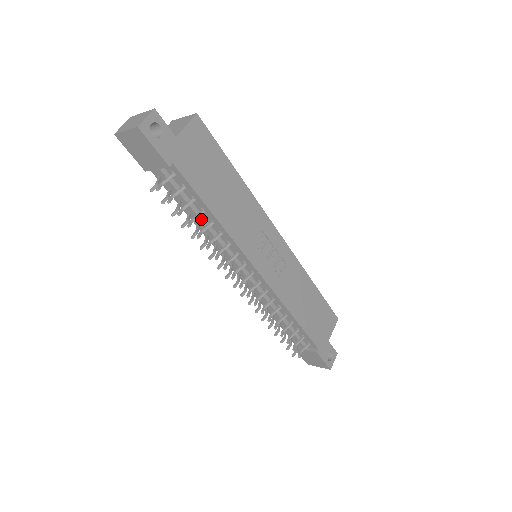
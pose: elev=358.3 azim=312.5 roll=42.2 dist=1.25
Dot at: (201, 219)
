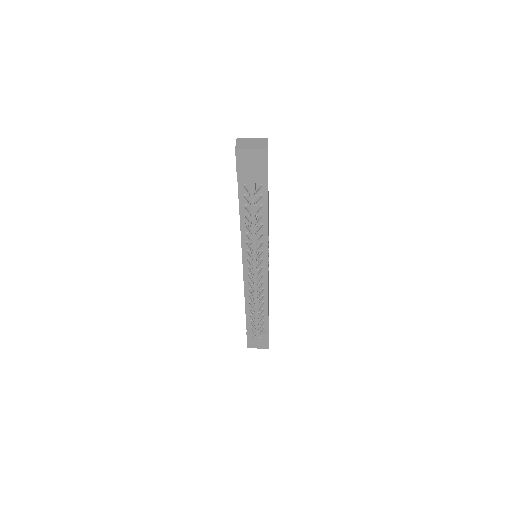
Dot at: occluded
